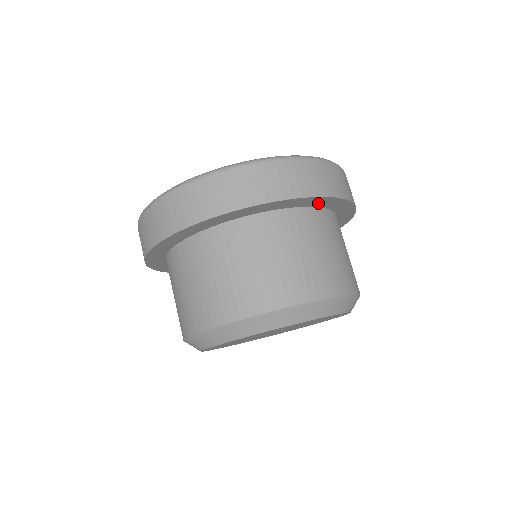
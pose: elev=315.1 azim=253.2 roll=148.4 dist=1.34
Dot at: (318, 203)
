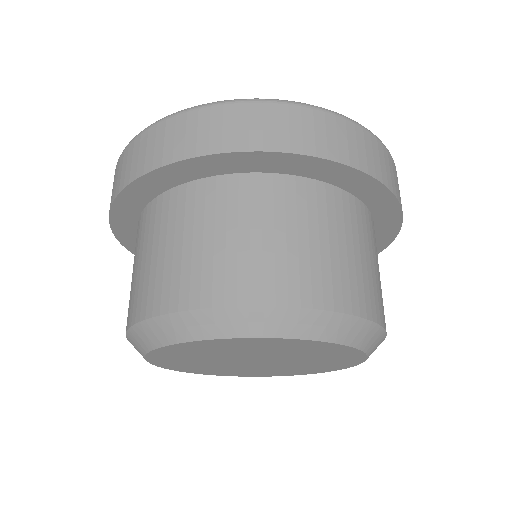
Dot at: (335, 177)
